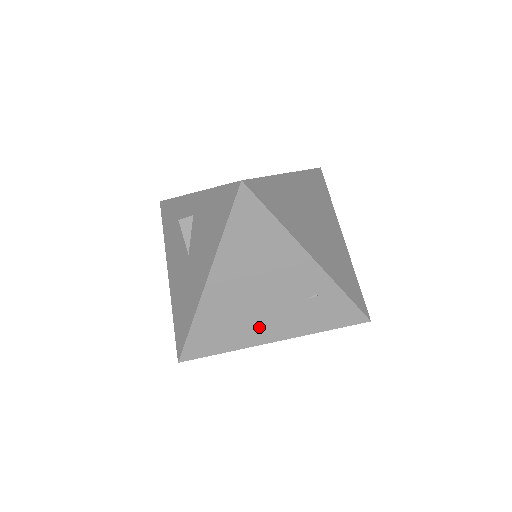
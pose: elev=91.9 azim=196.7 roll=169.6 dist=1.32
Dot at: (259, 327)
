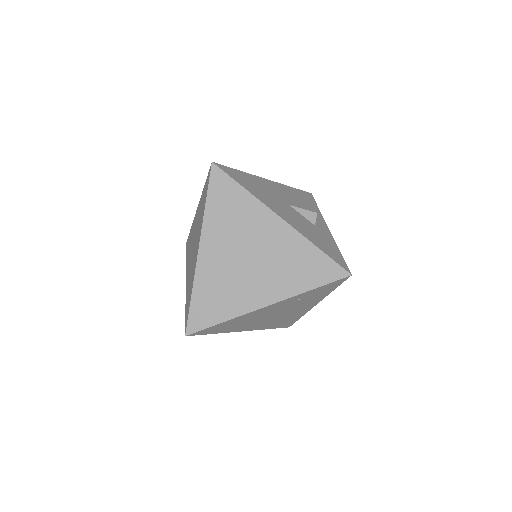
Dot at: (297, 312)
